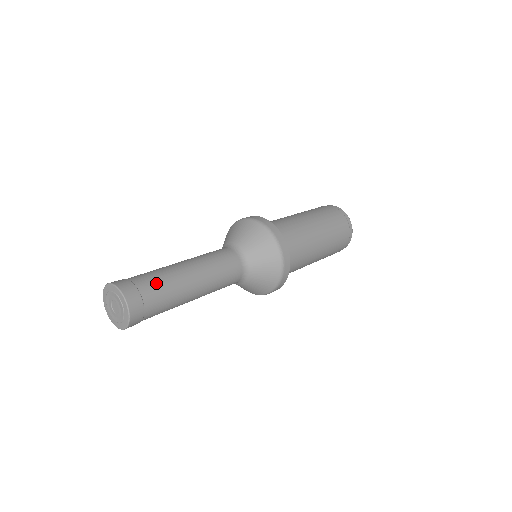
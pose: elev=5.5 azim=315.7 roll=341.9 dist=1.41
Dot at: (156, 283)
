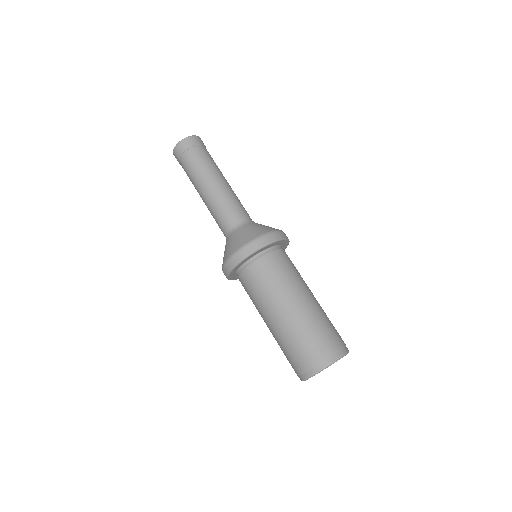
Dot at: occluded
